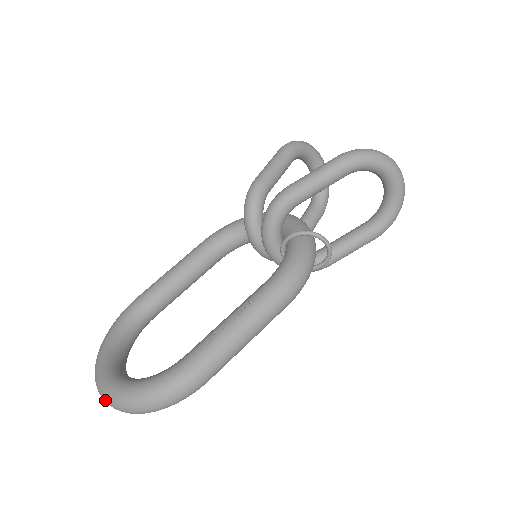
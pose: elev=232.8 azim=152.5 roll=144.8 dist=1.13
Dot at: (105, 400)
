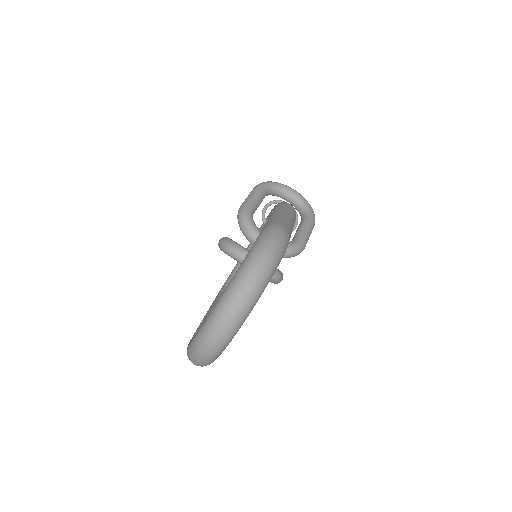
Dot at: (227, 306)
